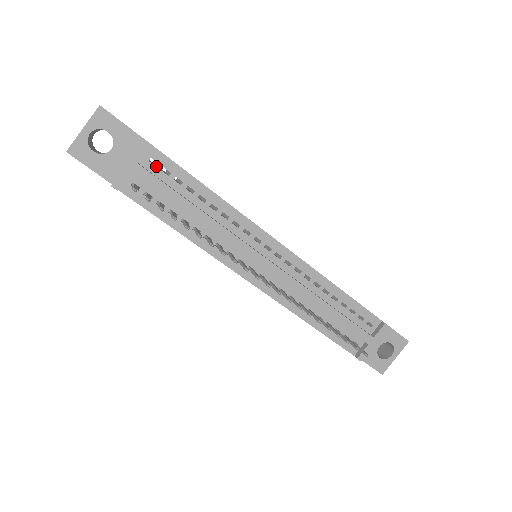
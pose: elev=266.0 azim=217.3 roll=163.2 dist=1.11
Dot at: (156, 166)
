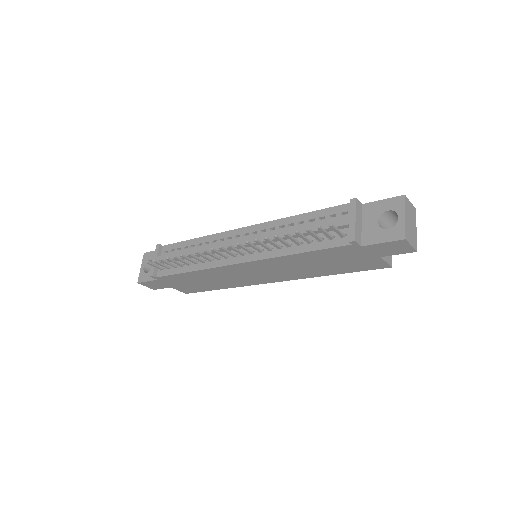
Dot at: (168, 252)
